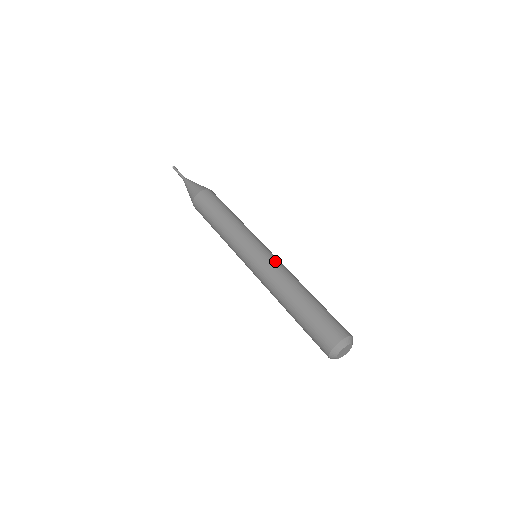
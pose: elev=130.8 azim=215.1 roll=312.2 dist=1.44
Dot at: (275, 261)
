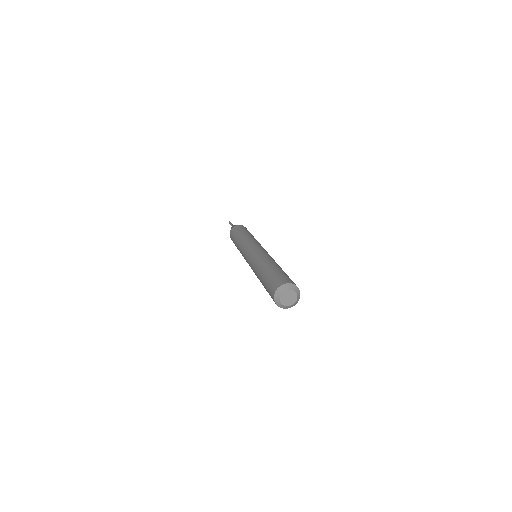
Dot at: (261, 251)
